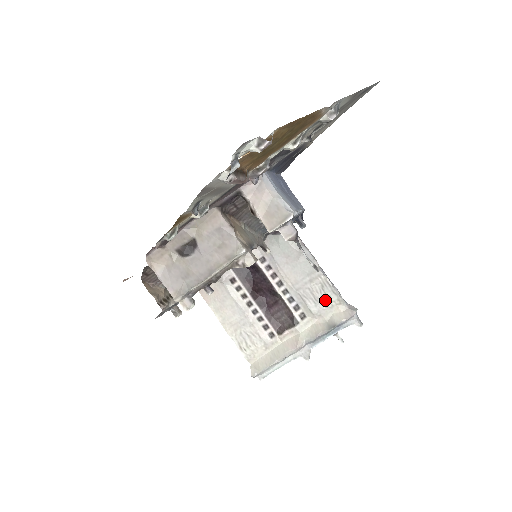
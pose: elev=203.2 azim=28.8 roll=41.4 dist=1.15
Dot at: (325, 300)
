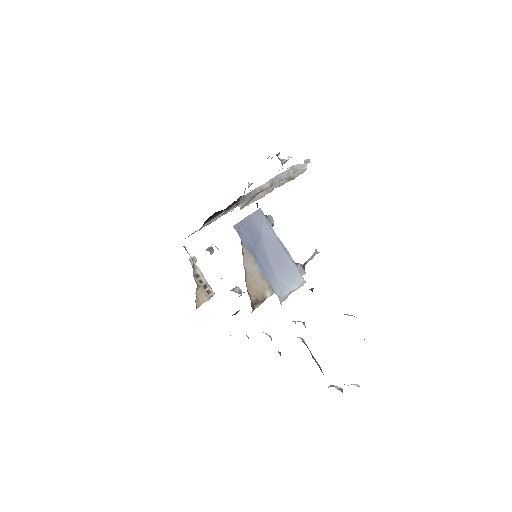
Dot at: (281, 180)
